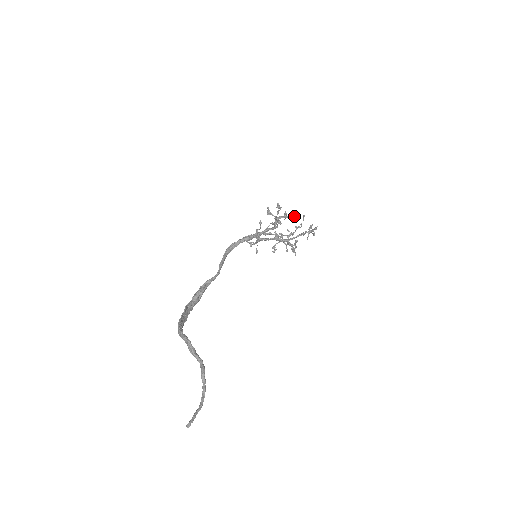
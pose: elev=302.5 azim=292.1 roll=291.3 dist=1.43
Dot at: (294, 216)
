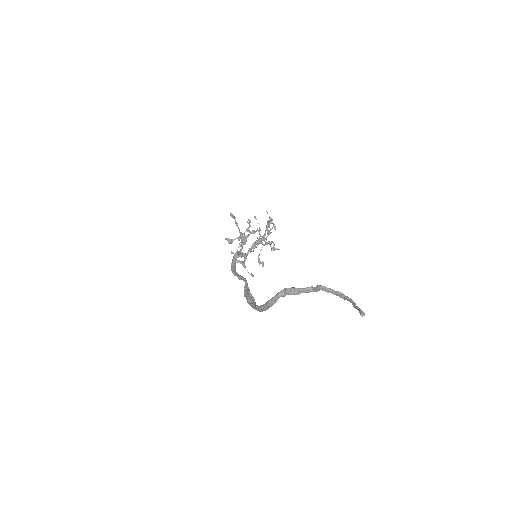
Dot at: (249, 224)
